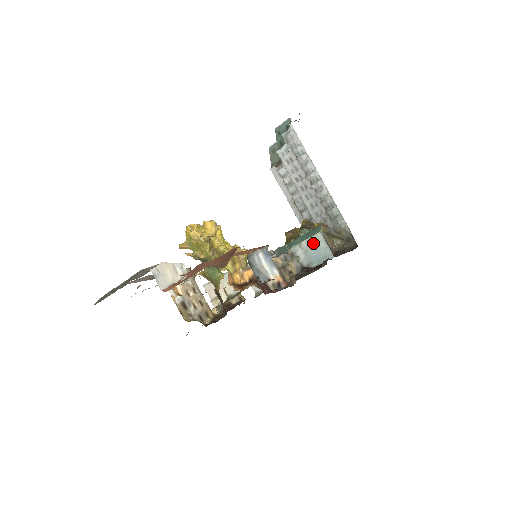
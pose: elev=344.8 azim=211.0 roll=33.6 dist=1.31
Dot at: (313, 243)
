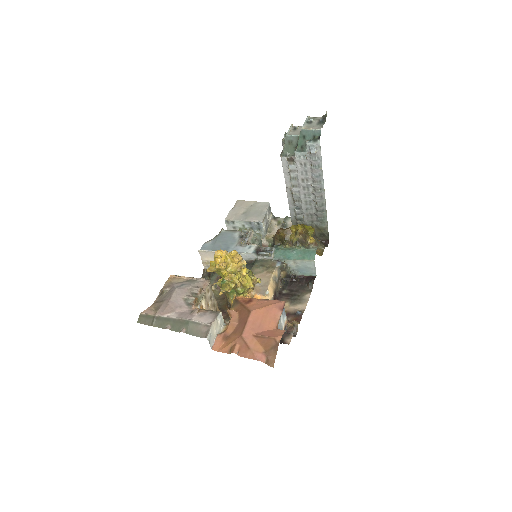
Dot at: (305, 264)
